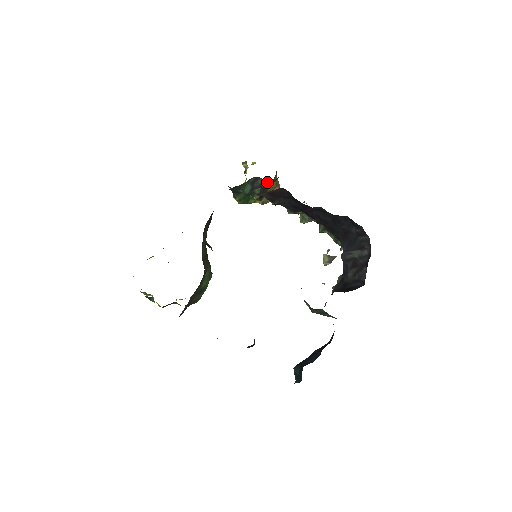
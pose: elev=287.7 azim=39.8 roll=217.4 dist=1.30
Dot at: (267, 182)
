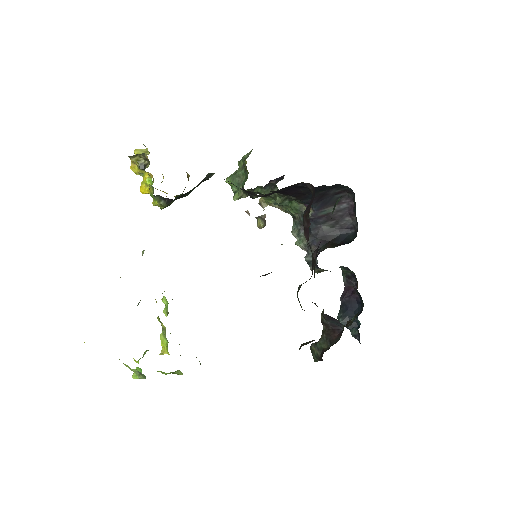
Dot at: occluded
